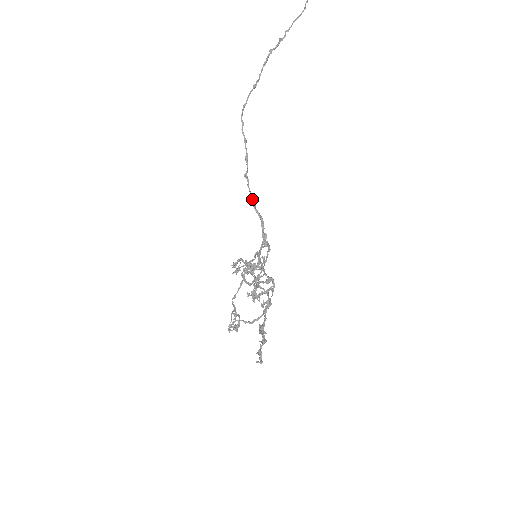
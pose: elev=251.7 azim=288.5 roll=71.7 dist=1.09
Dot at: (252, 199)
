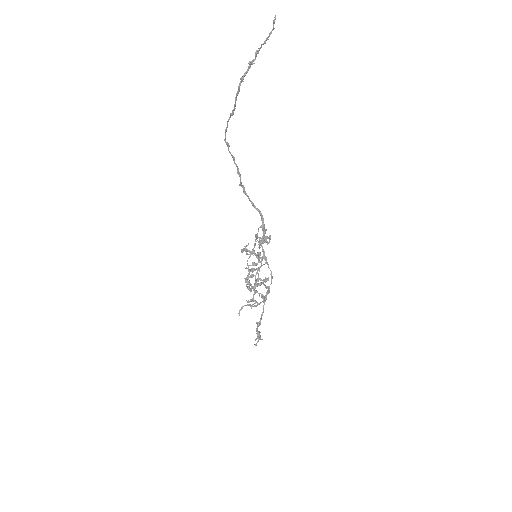
Dot at: (250, 201)
